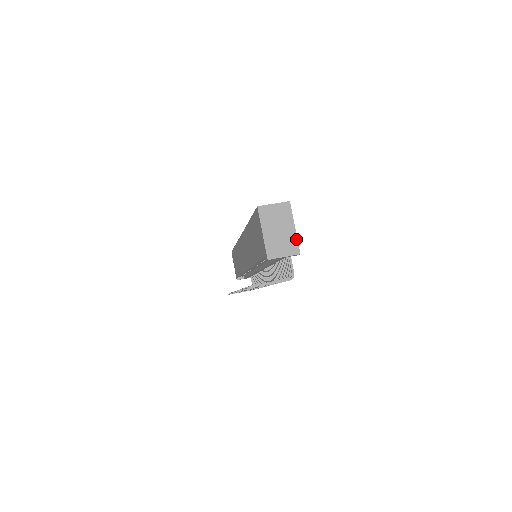
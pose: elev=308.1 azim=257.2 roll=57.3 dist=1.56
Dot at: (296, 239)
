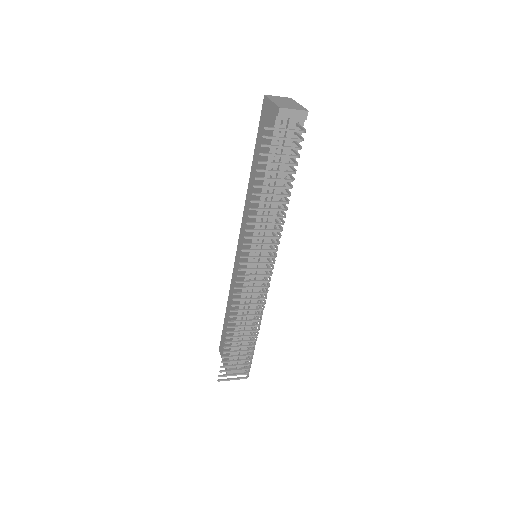
Dot at: (302, 107)
